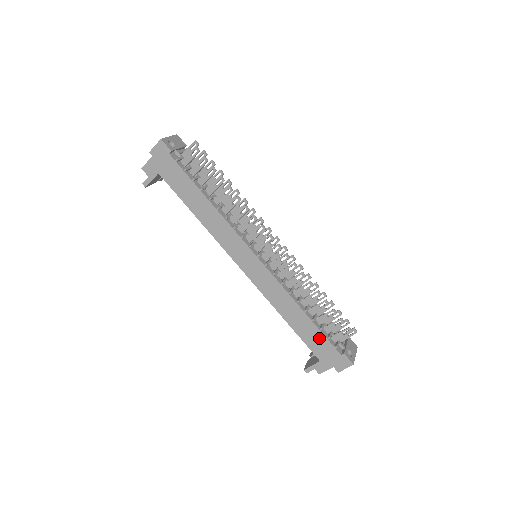
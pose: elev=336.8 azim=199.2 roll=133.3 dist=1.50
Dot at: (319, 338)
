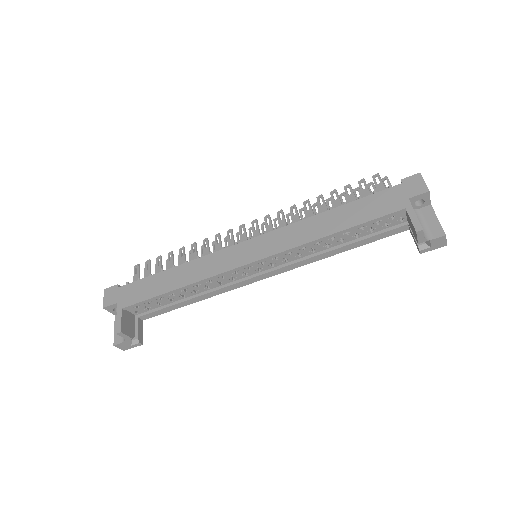
Dot at: (370, 202)
